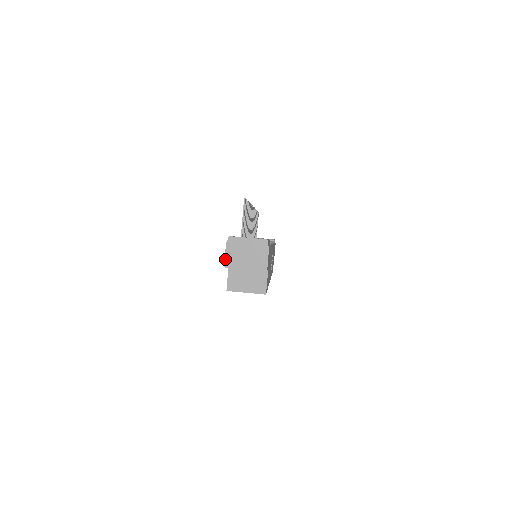
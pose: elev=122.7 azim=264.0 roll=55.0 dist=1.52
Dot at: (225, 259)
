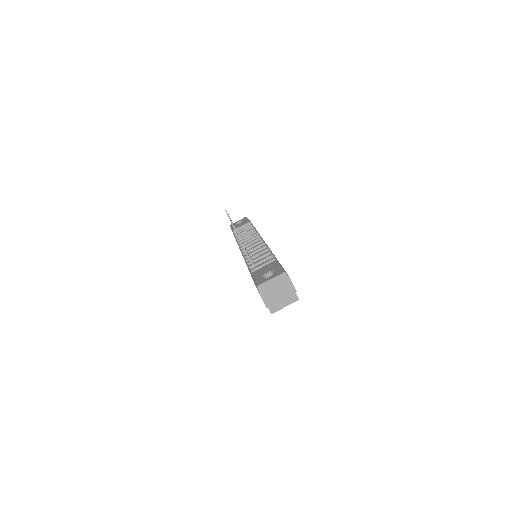
Dot at: (264, 302)
